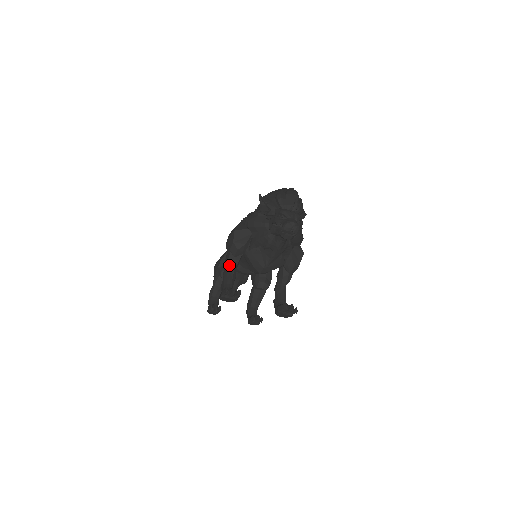
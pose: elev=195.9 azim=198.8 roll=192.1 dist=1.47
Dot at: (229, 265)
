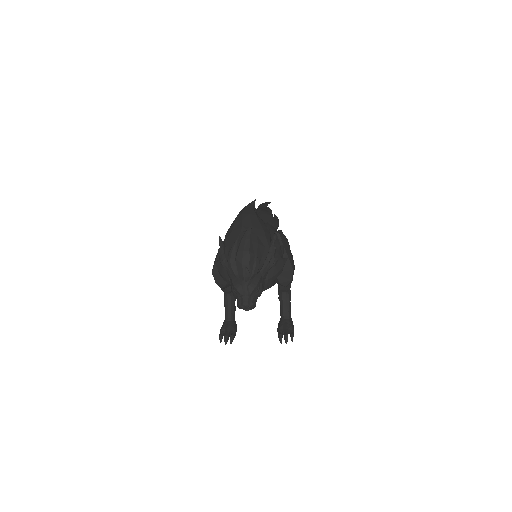
Dot at: (224, 292)
